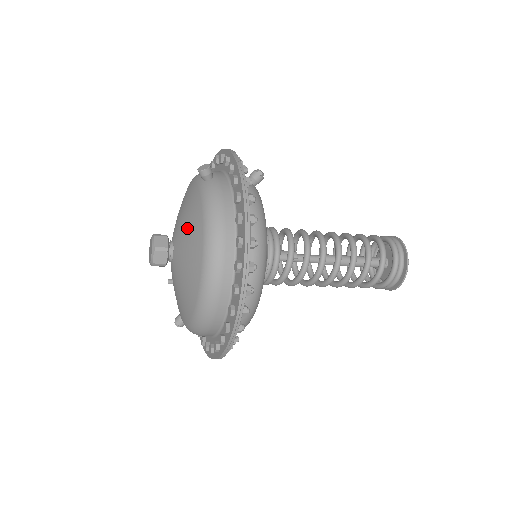
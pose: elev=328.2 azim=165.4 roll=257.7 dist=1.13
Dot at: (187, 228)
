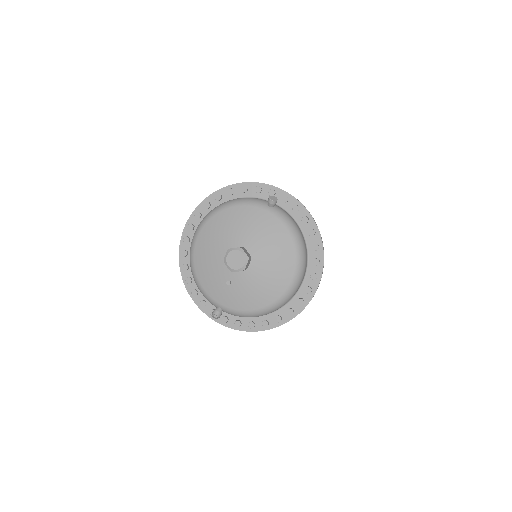
Dot at: (270, 241)
